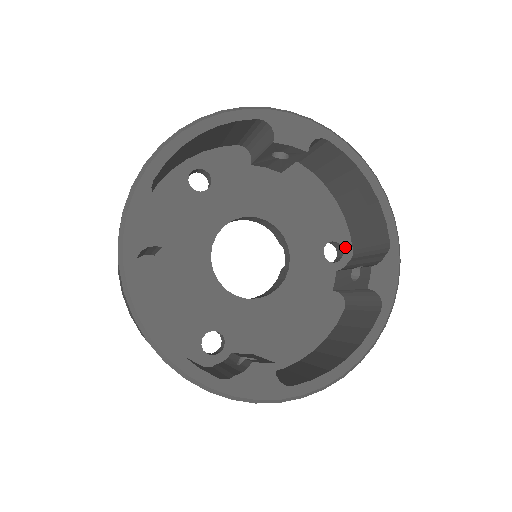
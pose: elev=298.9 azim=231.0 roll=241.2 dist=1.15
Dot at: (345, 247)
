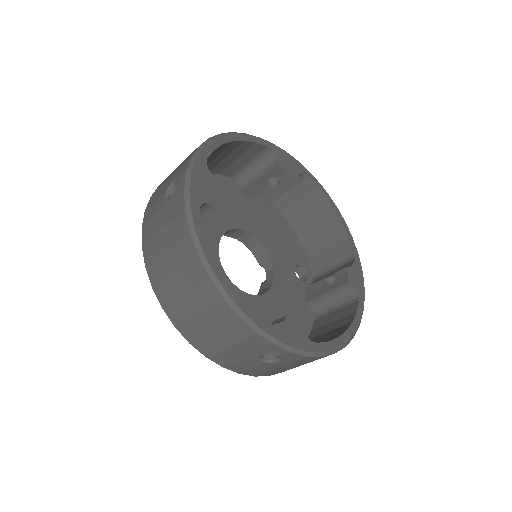
Dot at: (308, 272)
